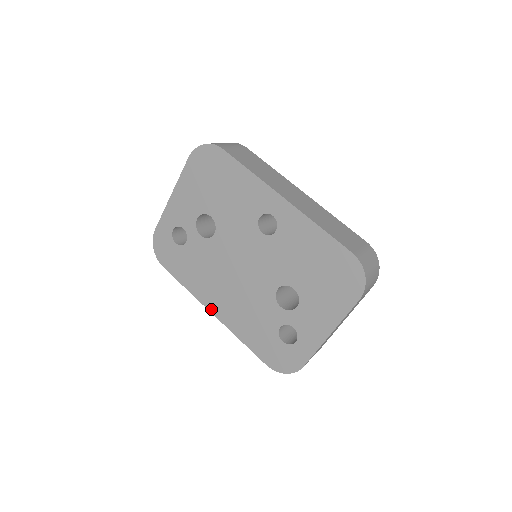
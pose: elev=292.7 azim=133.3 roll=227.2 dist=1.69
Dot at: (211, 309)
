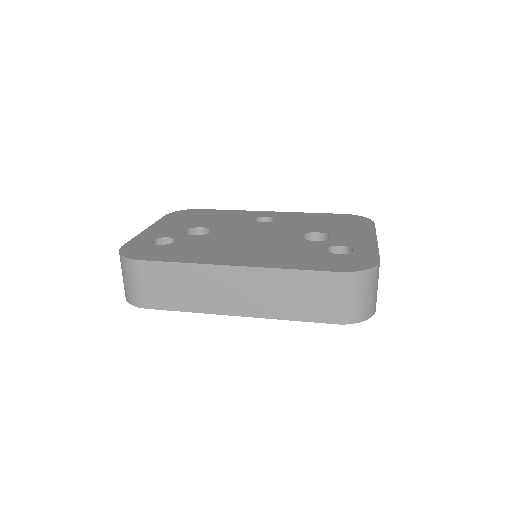
Dot at: (231, 263)
